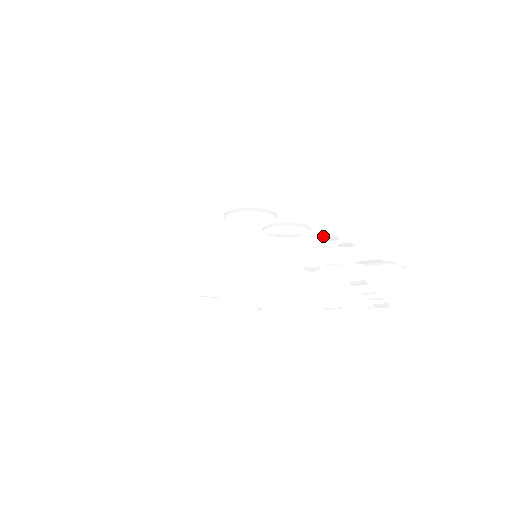
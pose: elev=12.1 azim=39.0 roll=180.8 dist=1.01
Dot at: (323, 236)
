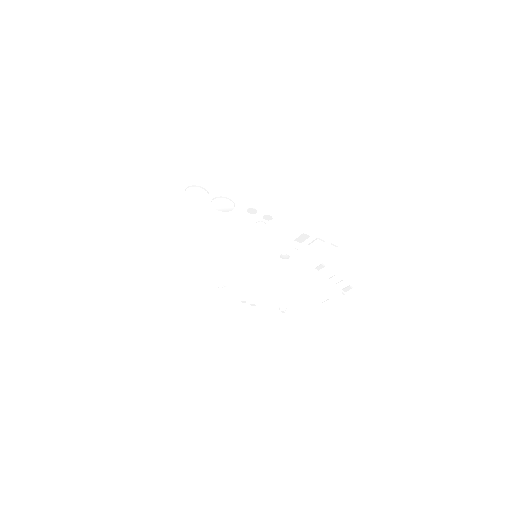
Dot at: (247, 209)
